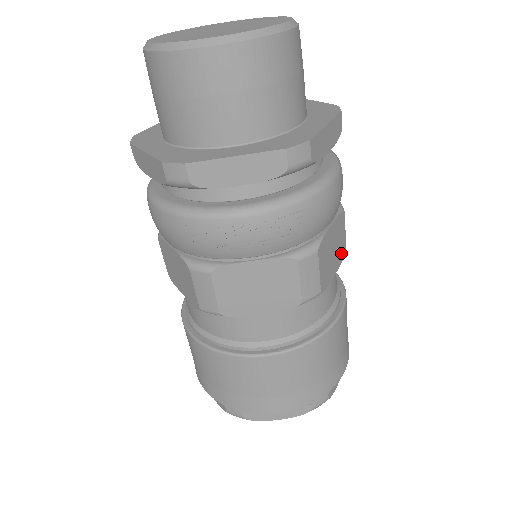
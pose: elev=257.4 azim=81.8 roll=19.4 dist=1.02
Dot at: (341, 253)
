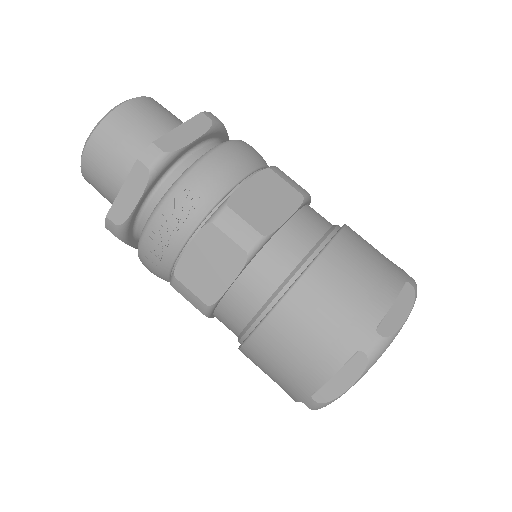
Dot at: (291, 200)
